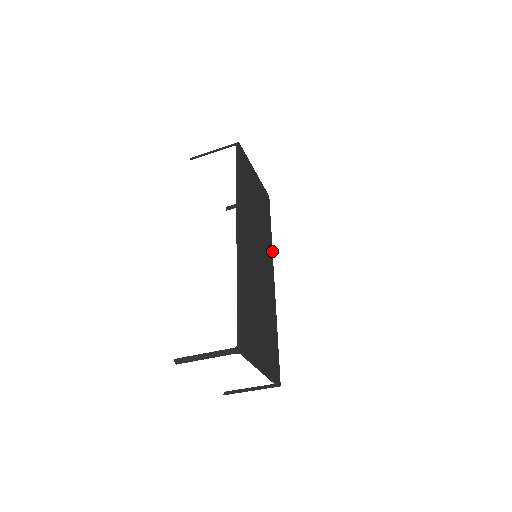
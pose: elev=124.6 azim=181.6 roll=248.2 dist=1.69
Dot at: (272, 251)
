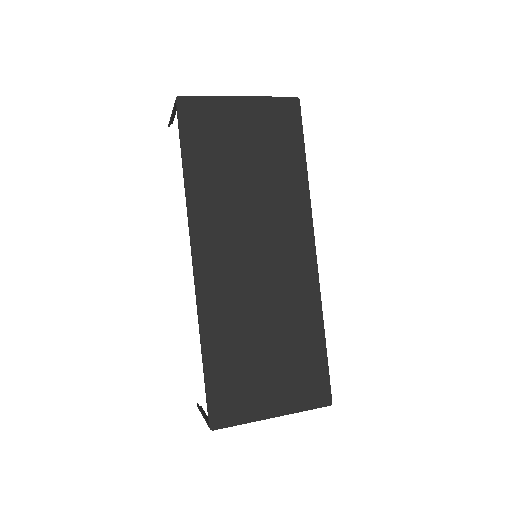
Dot at: (309, 204)
